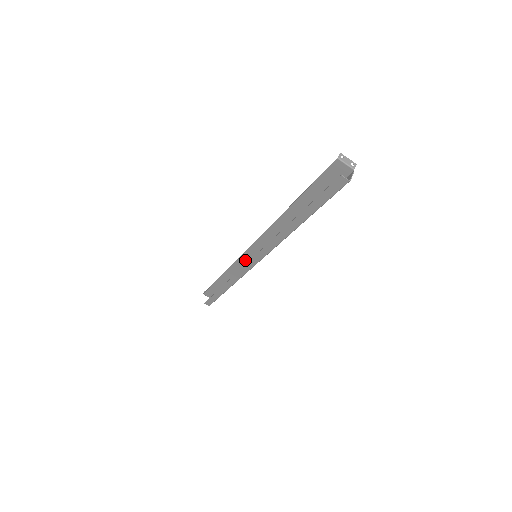
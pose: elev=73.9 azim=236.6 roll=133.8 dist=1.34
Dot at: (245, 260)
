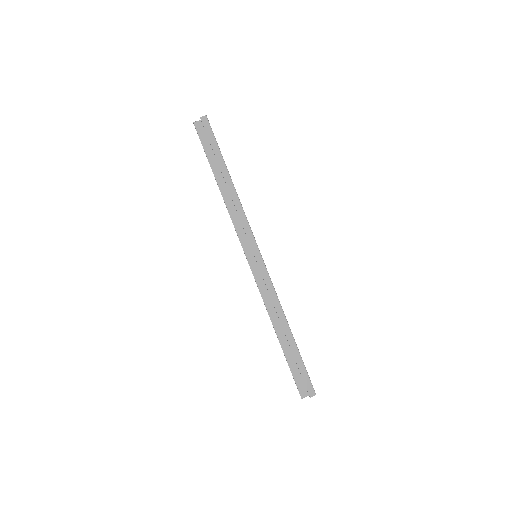
Dot at: (261, 279)
